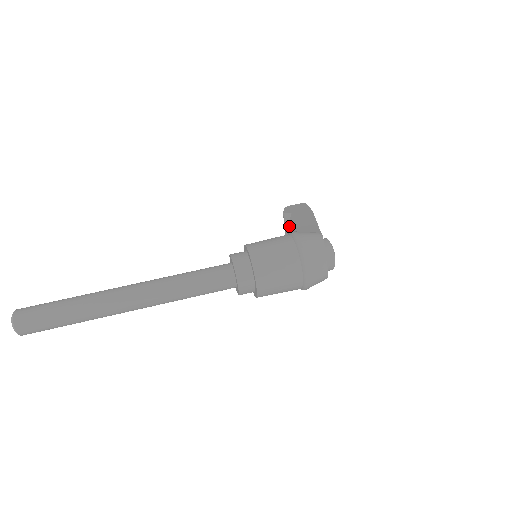
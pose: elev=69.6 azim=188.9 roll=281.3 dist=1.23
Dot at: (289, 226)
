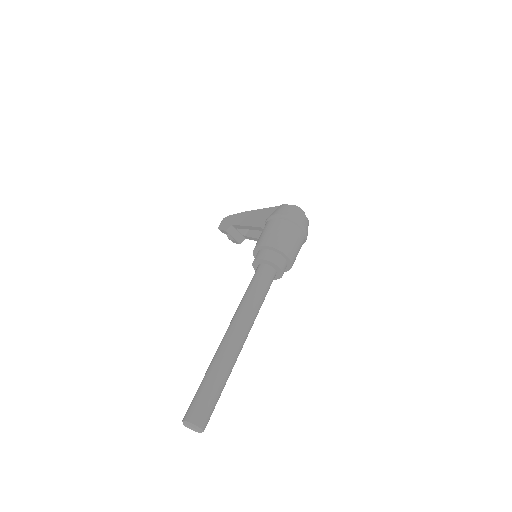
Dot at: (251, 225)
